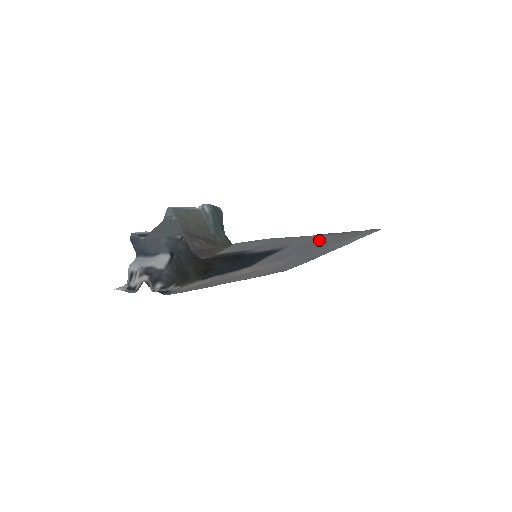
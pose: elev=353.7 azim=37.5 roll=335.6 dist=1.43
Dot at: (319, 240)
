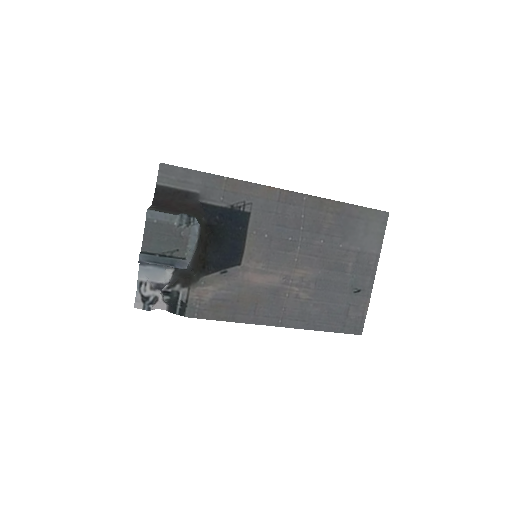
Dot at: (294, 210)
